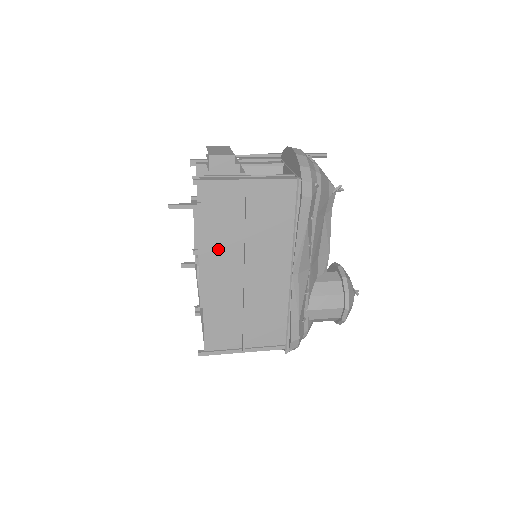
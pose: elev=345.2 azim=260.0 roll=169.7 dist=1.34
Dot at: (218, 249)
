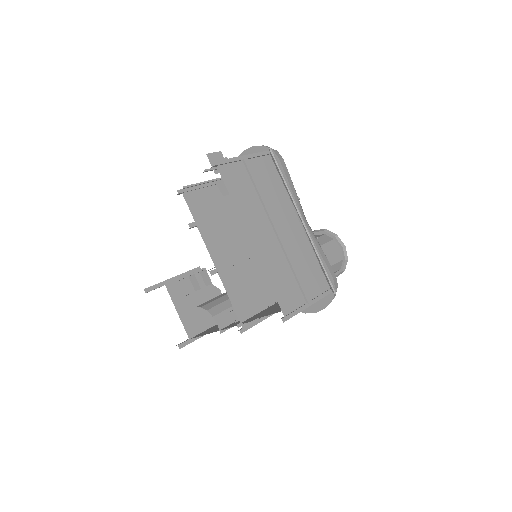
Dot at: (250, 215)
